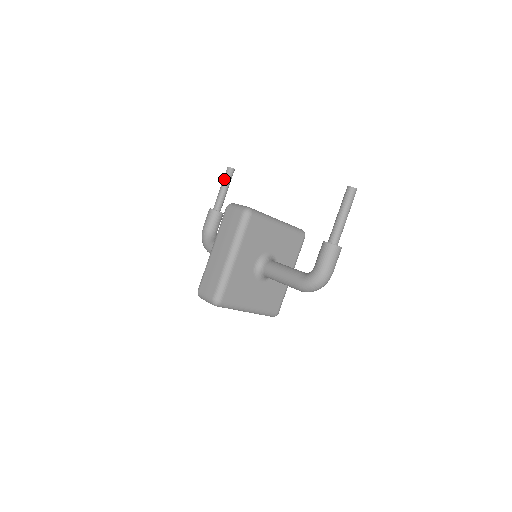
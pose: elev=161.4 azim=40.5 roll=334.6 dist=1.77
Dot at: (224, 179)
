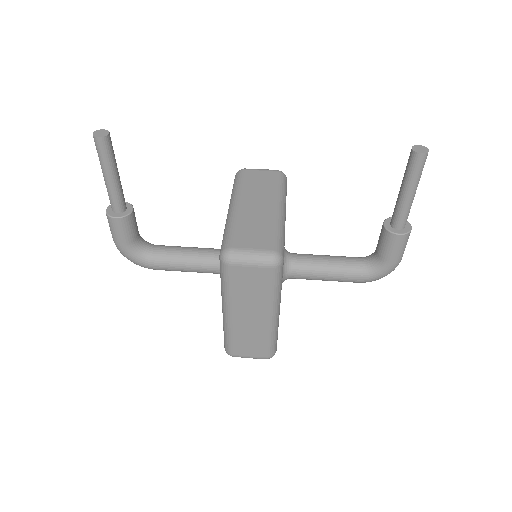
Dot at: (105, 162)
